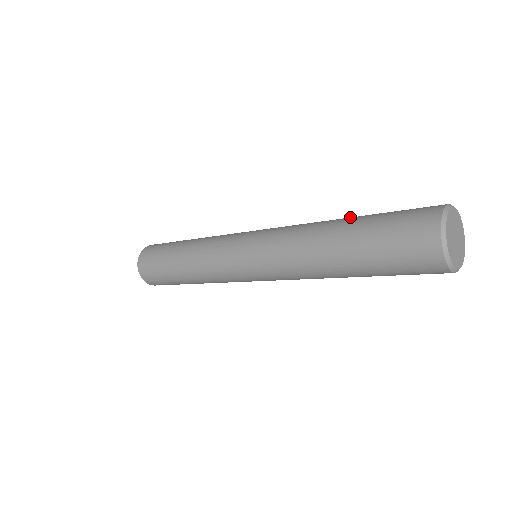
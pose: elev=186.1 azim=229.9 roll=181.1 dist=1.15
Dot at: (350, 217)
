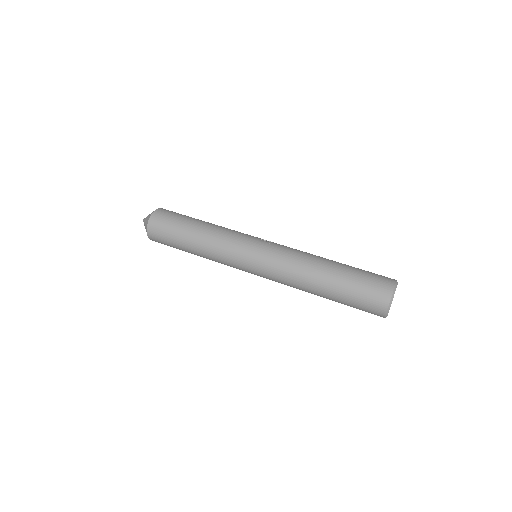
Dot at: (334, 264)
